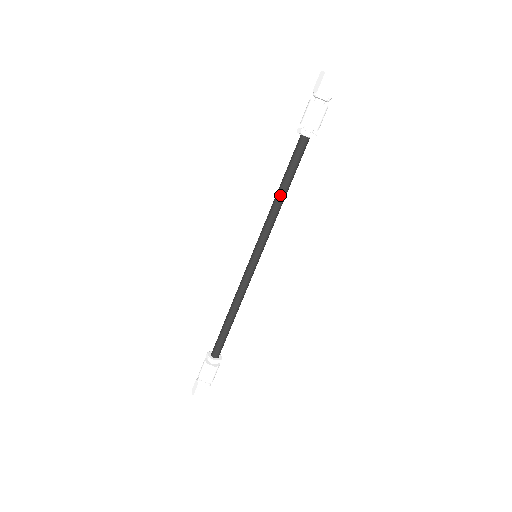
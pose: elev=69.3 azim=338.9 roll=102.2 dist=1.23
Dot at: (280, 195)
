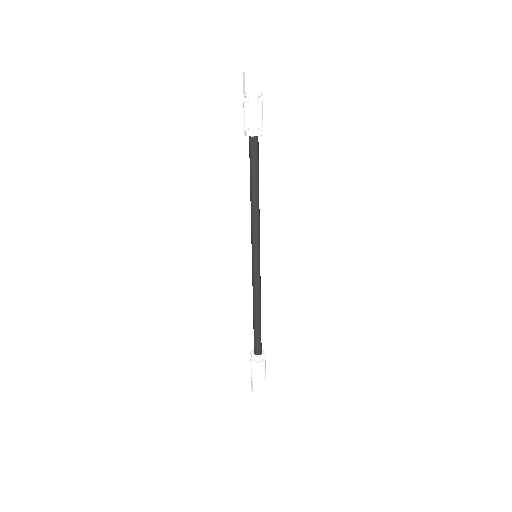
Dot at: (253, 196)
